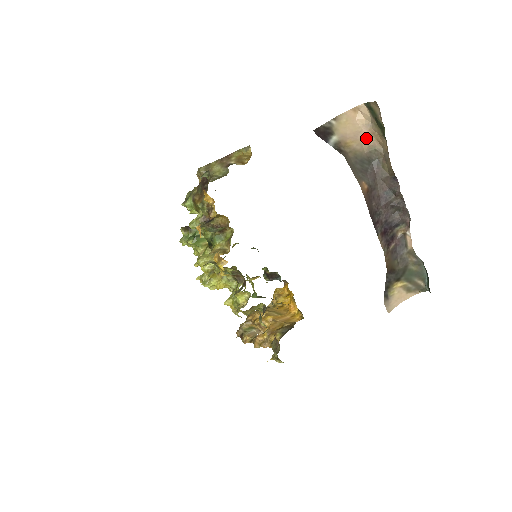
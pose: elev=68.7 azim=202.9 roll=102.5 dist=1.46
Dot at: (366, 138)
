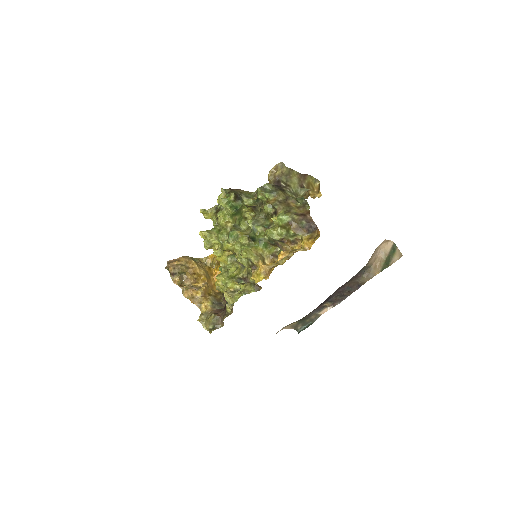
Dot at: (375, 258)
